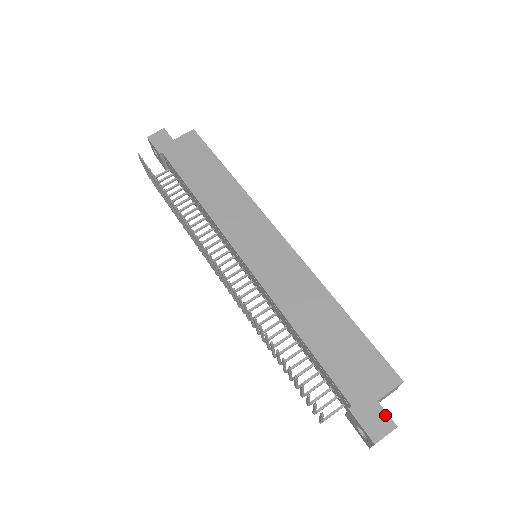
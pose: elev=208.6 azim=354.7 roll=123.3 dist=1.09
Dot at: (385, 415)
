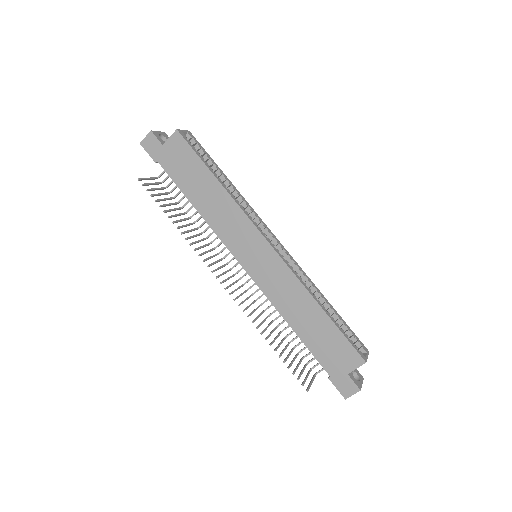
Dot at: (352, 383)
